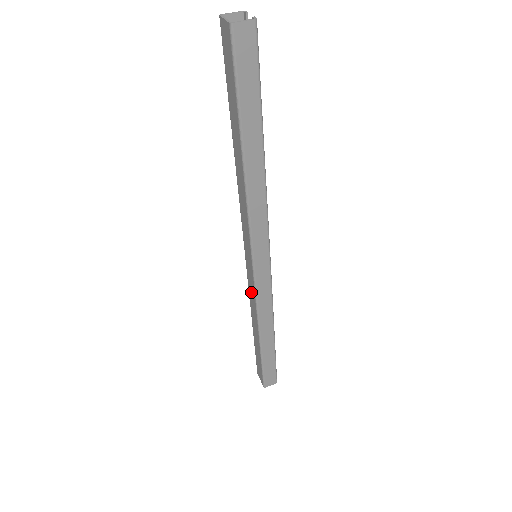
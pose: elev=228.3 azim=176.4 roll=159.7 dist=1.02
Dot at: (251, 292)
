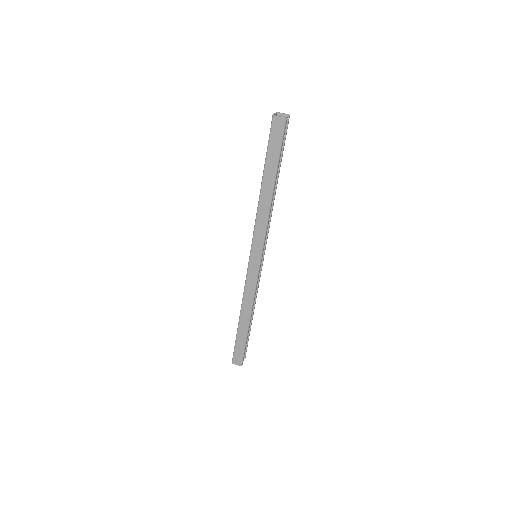
Dot at: occluded
